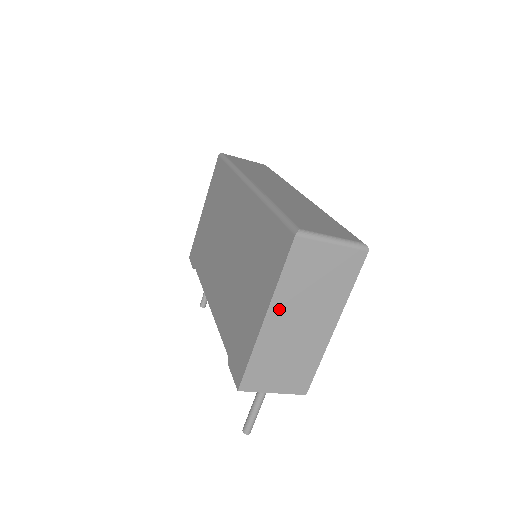
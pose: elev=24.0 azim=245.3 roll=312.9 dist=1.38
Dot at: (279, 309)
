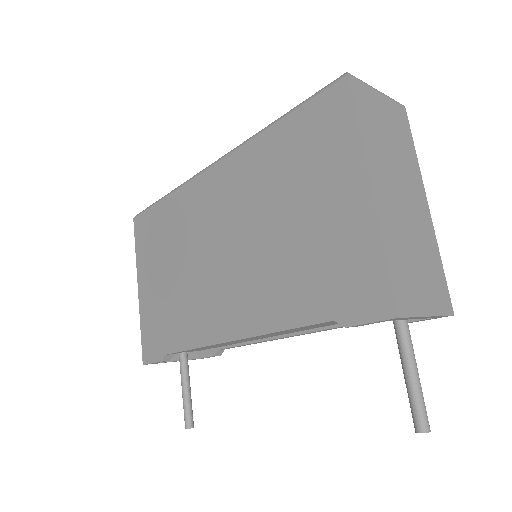
Dot at: (377, 174)
